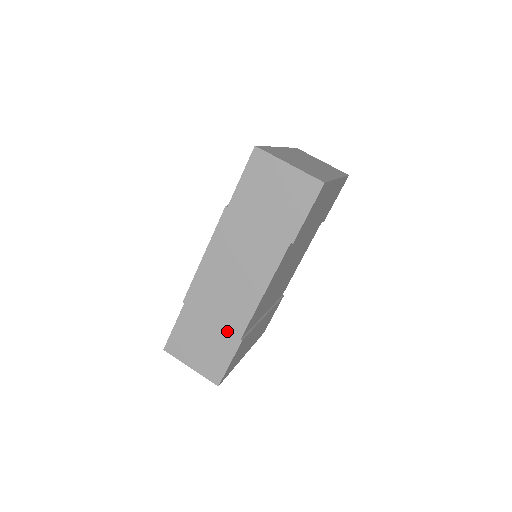
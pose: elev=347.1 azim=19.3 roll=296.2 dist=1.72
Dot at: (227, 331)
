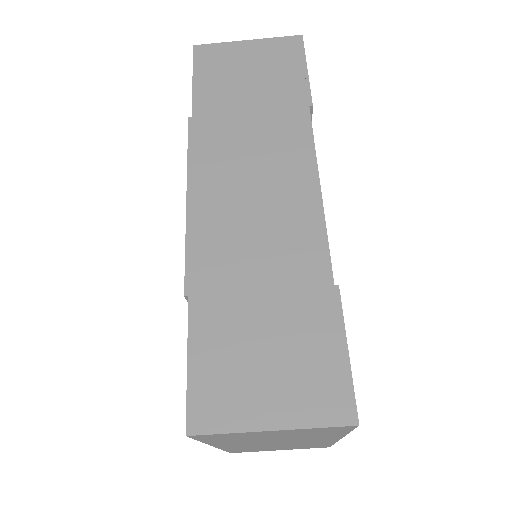
Dot at: (300, 288)
